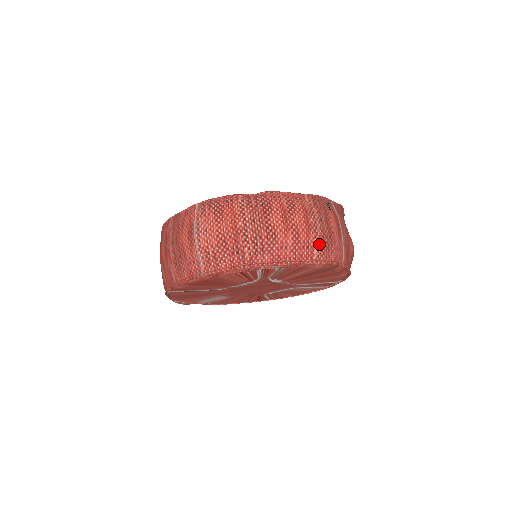
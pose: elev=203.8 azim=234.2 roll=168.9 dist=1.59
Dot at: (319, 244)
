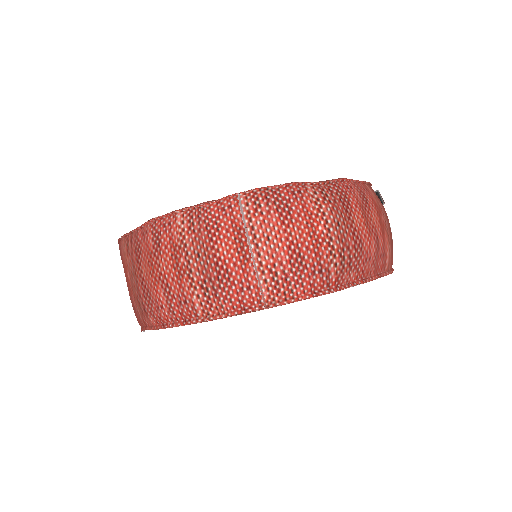
Dot at: (390, 250)
